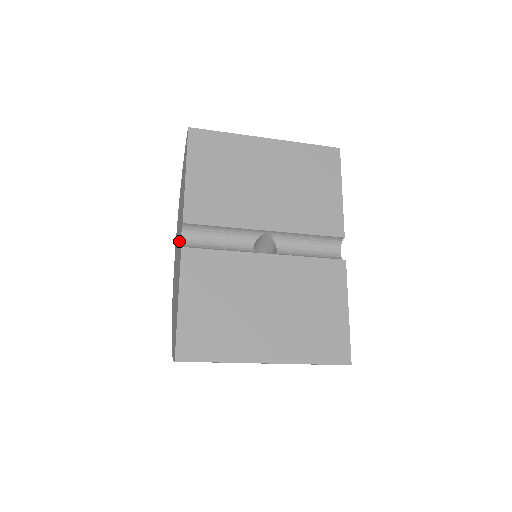
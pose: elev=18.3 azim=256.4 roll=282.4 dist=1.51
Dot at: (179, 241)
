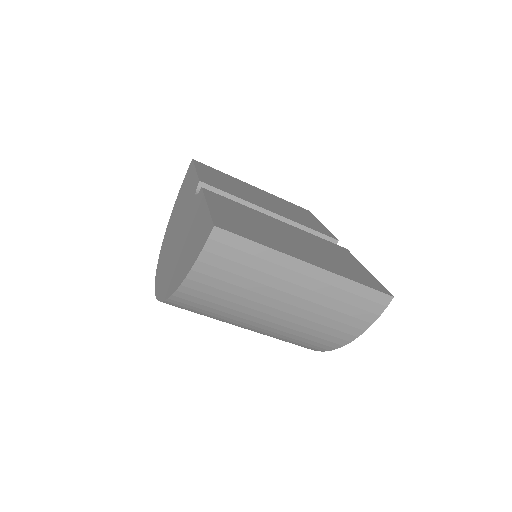
Dot at: (185, 214)
